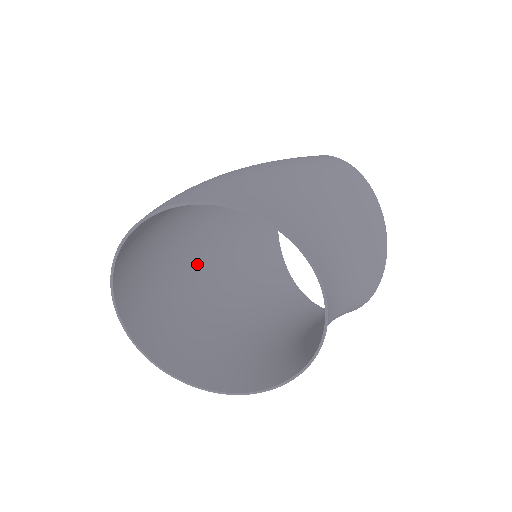
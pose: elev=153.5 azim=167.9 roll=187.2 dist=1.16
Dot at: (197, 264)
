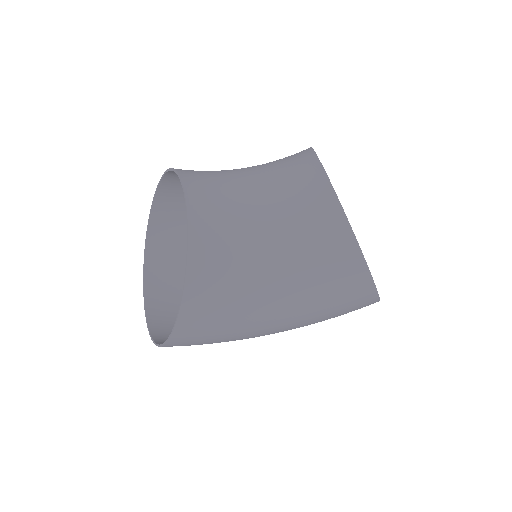
Dot at: occluded
